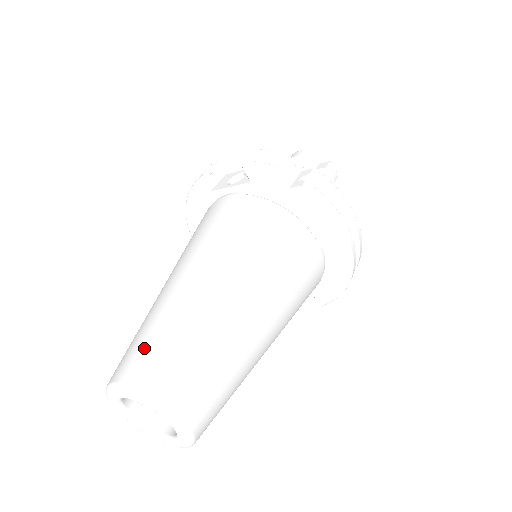
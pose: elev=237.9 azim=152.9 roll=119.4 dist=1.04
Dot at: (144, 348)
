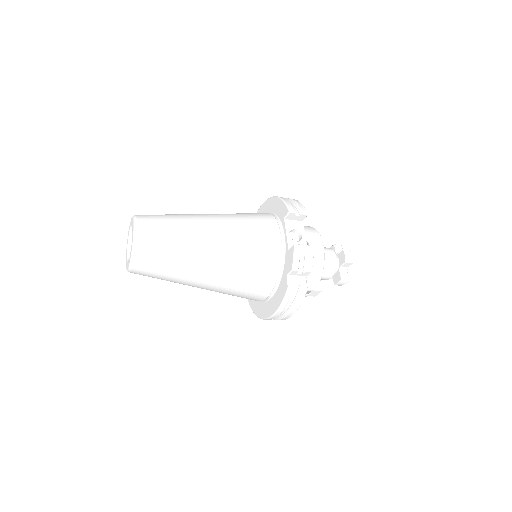
Dot at: (159, 234)
